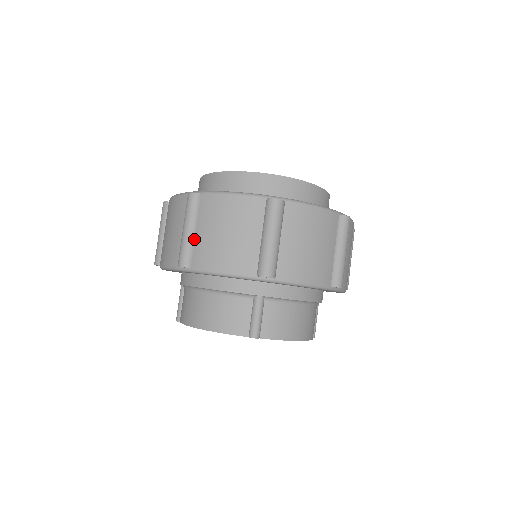
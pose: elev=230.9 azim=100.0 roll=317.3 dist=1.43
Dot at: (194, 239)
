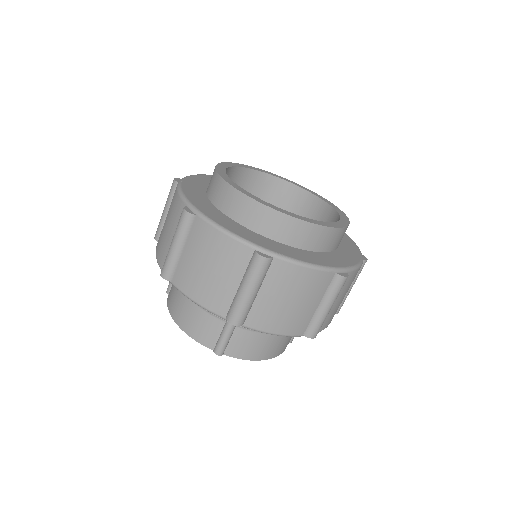
Dot at: (179, 256)
